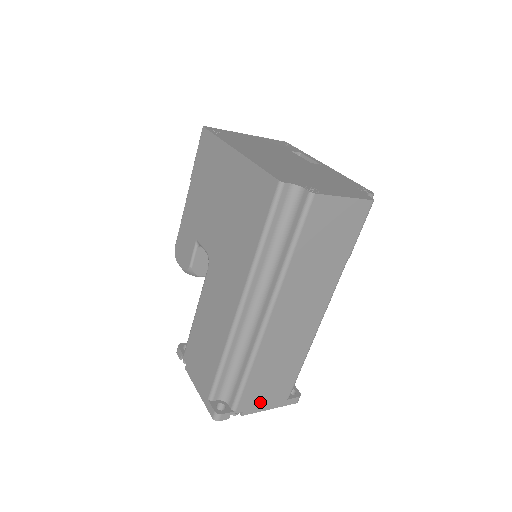
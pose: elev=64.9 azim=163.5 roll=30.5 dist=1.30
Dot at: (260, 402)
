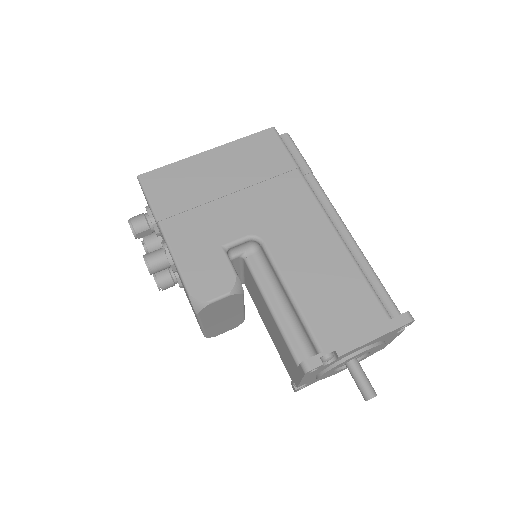
Dot at: occluded
